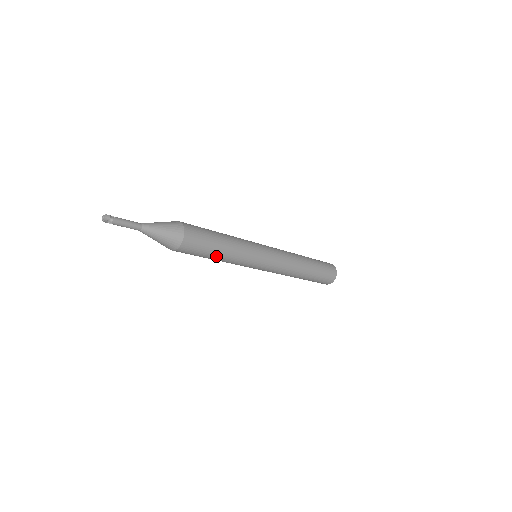
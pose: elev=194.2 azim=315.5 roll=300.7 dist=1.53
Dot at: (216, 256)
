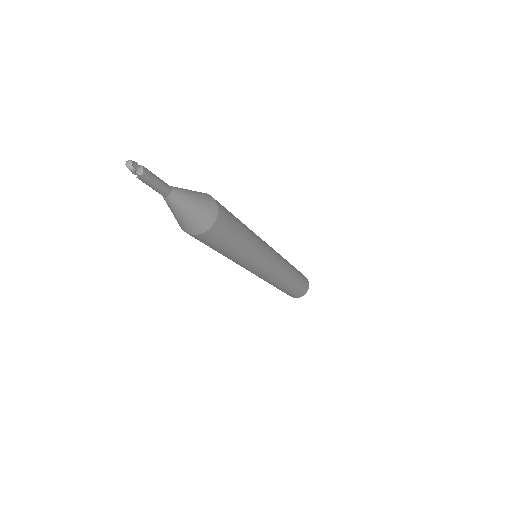
Dot at: (241, 242)
